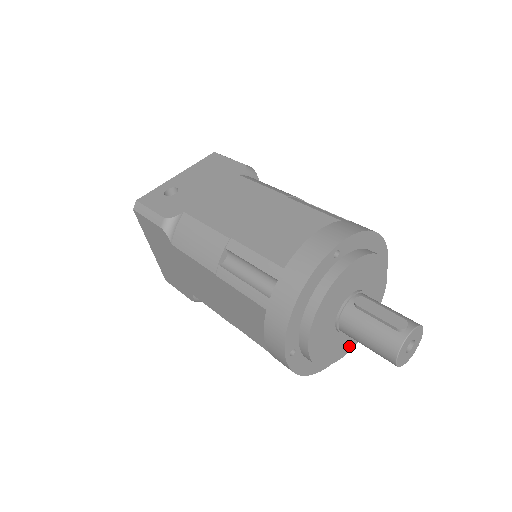
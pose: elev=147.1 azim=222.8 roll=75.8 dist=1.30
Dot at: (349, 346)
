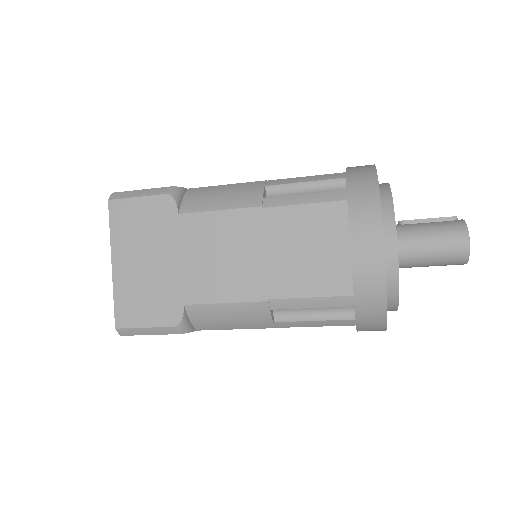
Dot at: occluded
